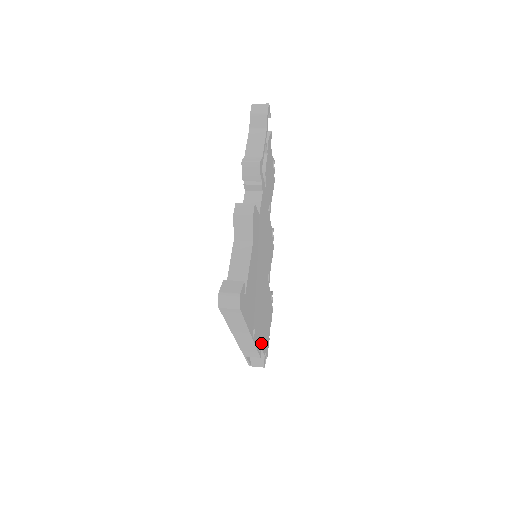
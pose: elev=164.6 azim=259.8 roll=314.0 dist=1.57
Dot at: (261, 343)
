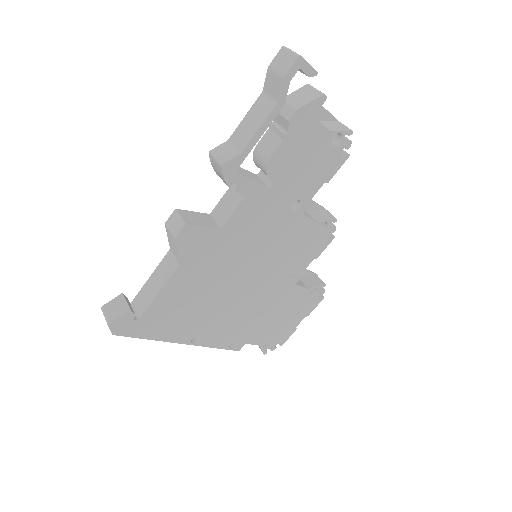
Dot at: (244, 339)
